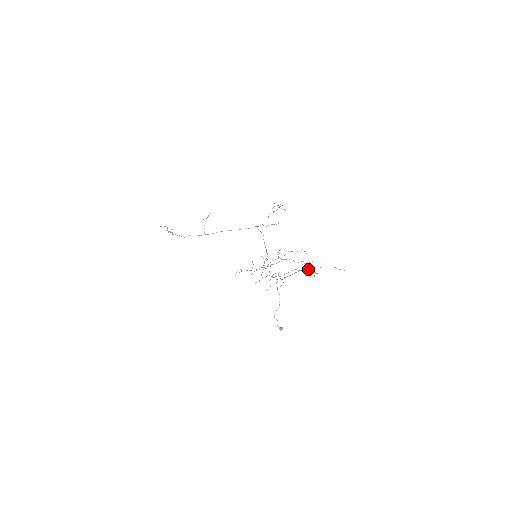
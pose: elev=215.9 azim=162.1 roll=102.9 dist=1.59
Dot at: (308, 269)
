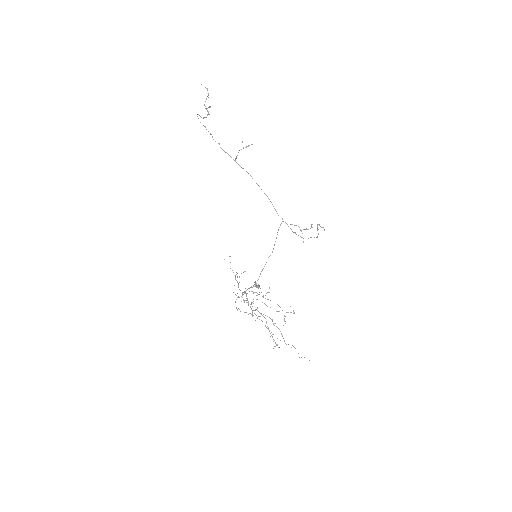
Dot at: (279, 329)
